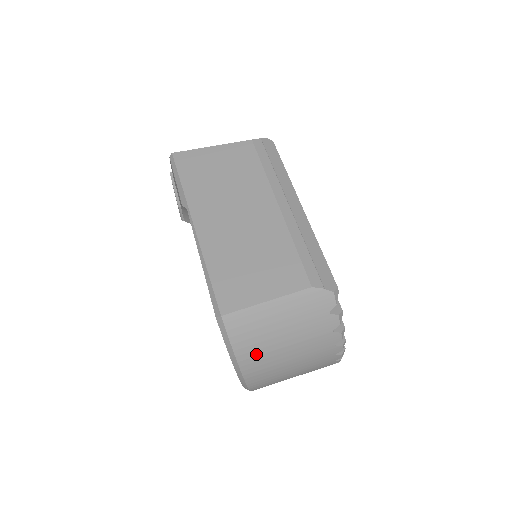
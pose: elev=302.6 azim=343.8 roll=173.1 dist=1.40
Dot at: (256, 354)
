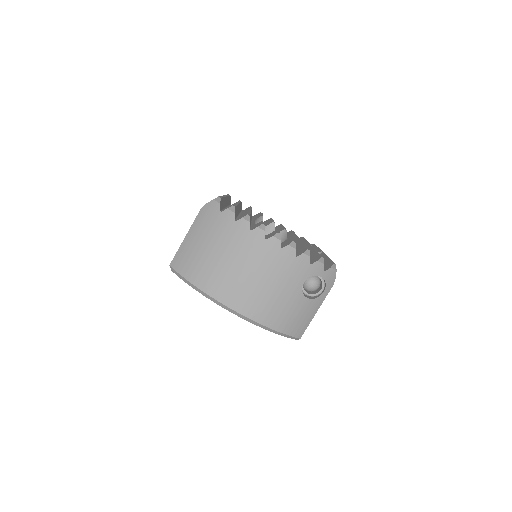
Dot at: (203, 273)
